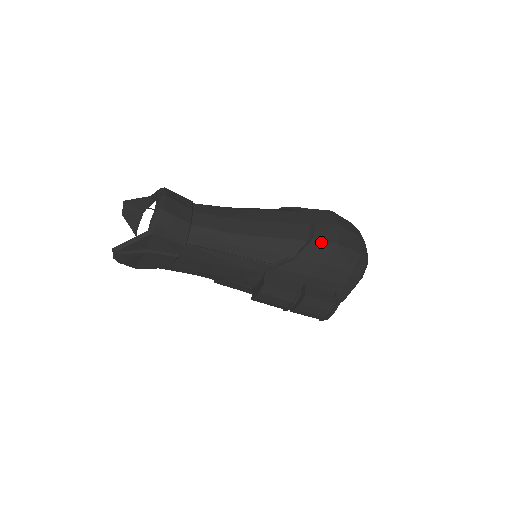
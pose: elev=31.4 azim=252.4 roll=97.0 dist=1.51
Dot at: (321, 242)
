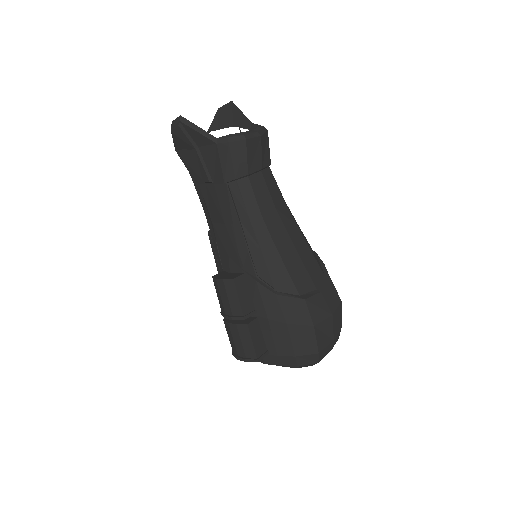
Dot at: (306, 309)
